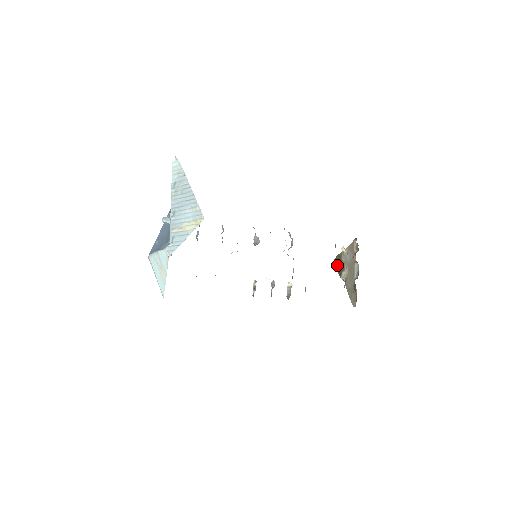
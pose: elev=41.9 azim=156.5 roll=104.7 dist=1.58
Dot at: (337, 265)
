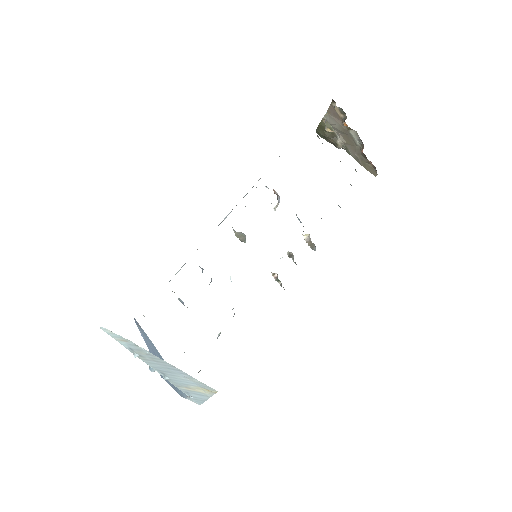
Dot at: (325, 137)
